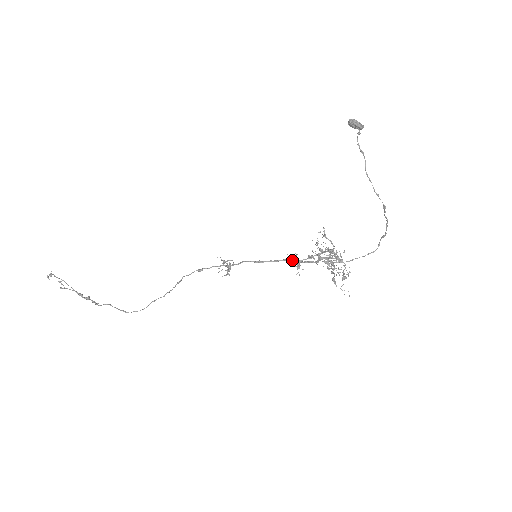
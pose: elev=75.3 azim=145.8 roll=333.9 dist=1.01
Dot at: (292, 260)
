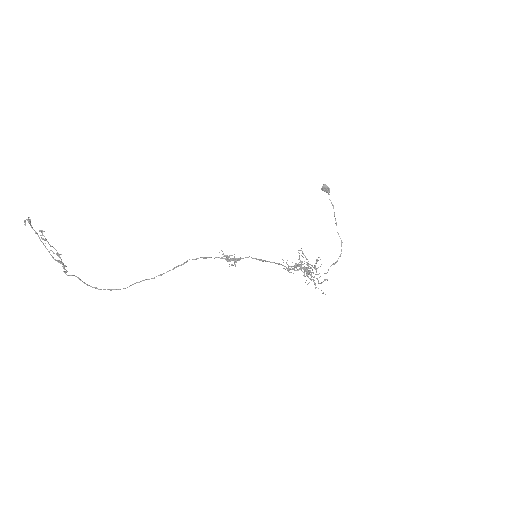
Dot at: (282, 265)
